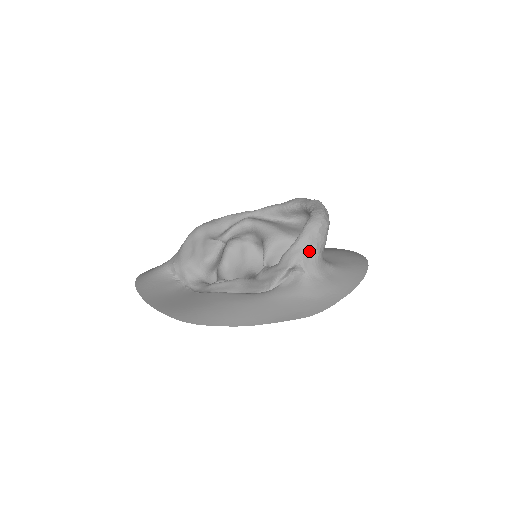
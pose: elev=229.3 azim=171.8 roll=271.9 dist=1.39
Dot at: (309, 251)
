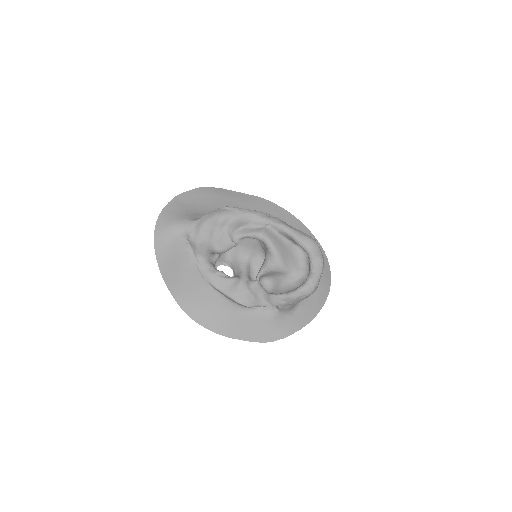
Dot at: (290, 304)
